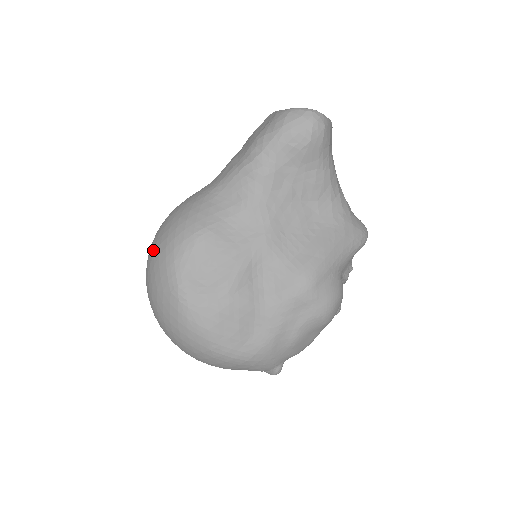
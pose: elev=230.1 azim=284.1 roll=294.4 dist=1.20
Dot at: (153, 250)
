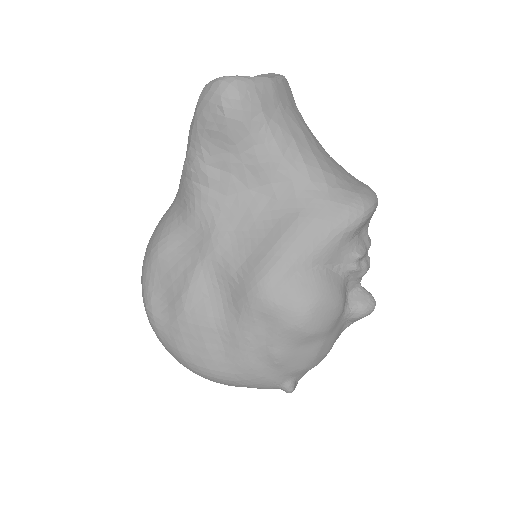
Dot at: occluded
